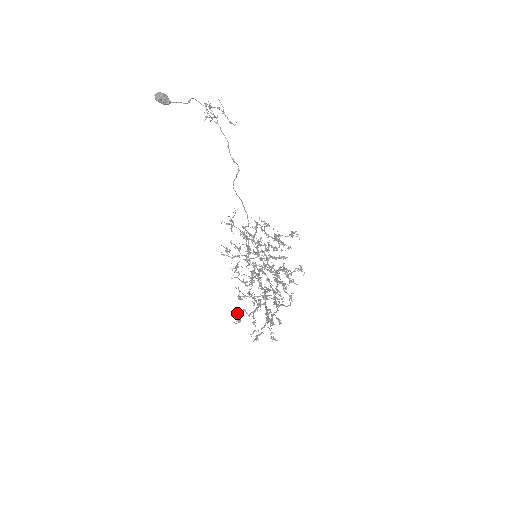
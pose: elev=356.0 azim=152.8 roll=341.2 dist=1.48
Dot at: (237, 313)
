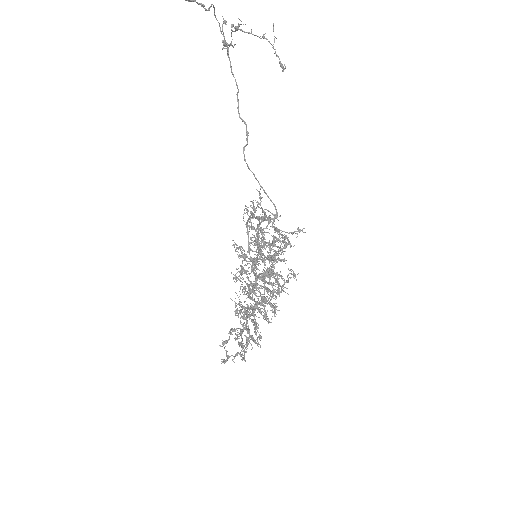
Dot at: (232, 334)
